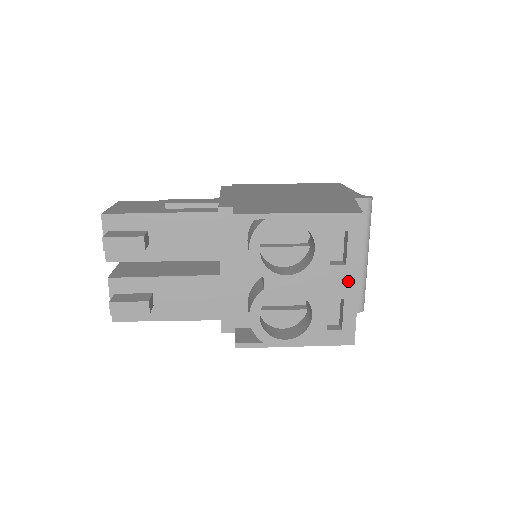
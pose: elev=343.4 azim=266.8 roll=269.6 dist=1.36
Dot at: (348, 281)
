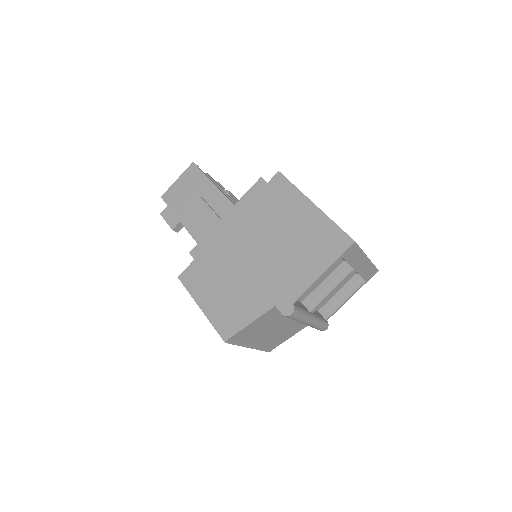
Dot at: occluded
